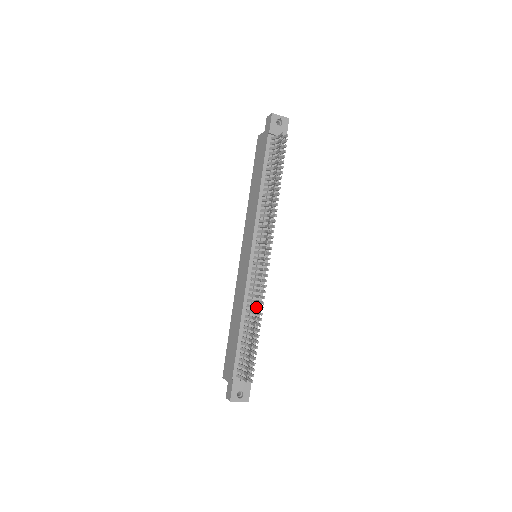
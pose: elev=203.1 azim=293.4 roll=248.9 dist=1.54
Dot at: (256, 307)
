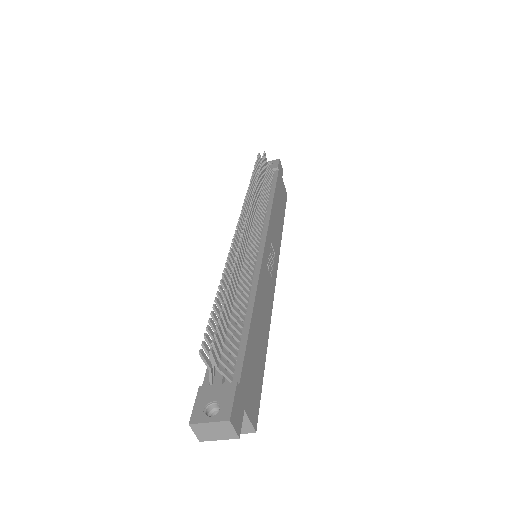
Dot at: (226, 267)
